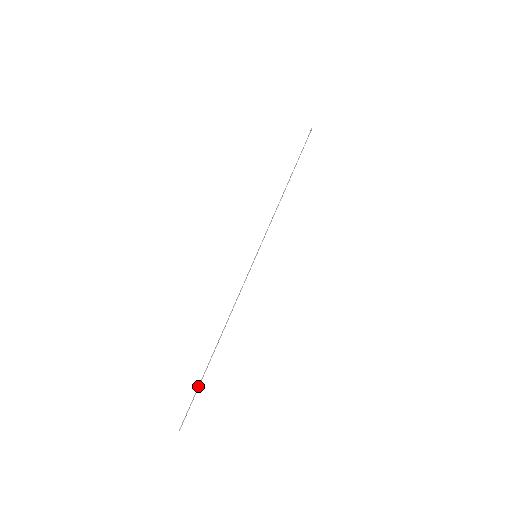
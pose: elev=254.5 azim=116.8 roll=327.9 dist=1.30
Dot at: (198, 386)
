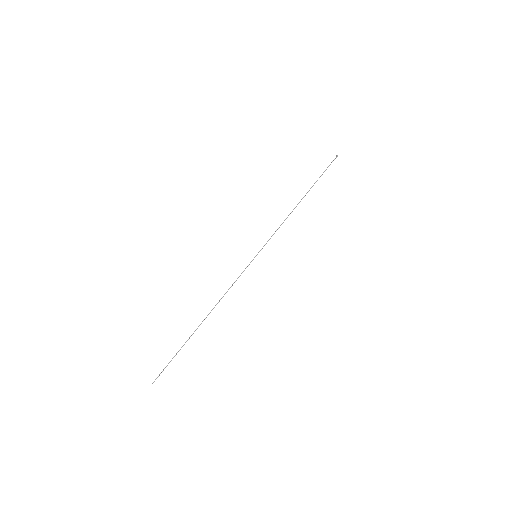
Dot at: occluded
